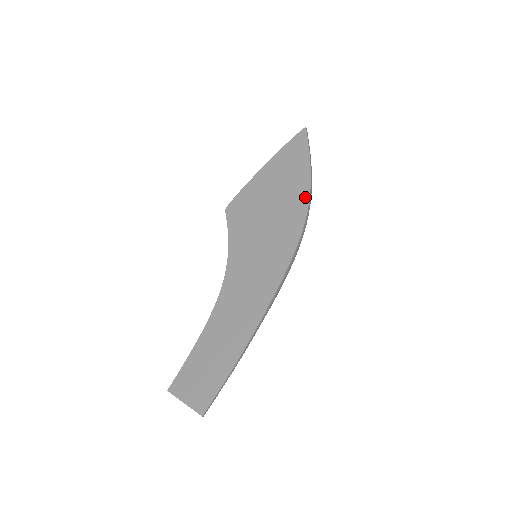
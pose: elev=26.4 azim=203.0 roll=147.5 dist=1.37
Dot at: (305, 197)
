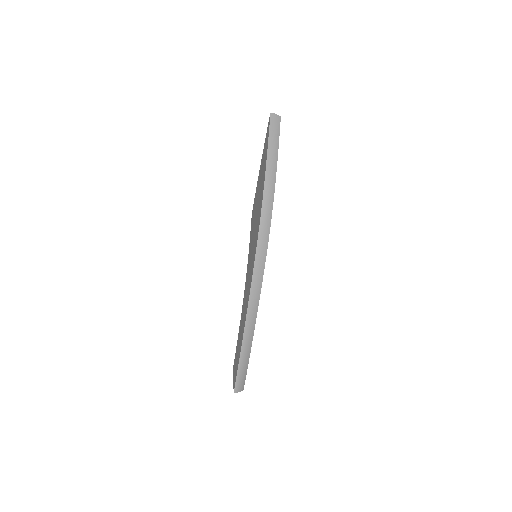
Dot at: (262, 193)
